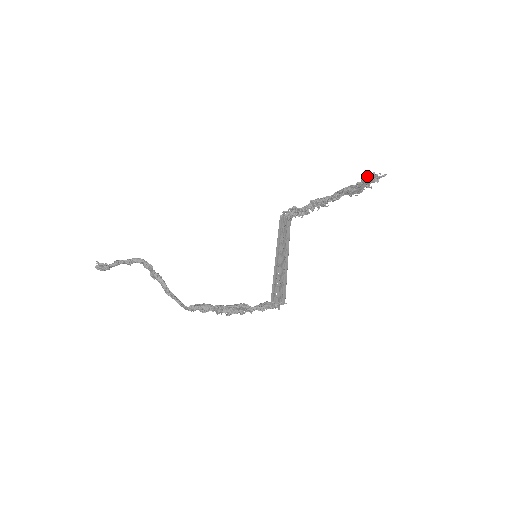
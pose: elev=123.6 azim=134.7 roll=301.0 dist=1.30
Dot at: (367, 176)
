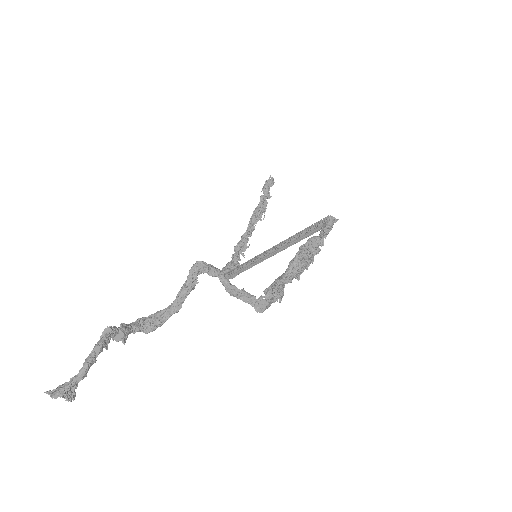
Dot at: (265, 182)
